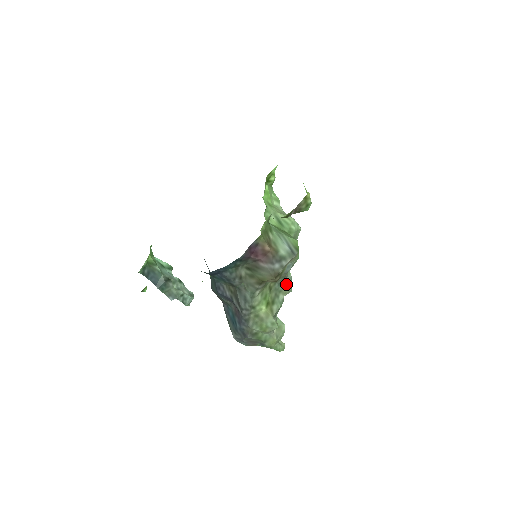
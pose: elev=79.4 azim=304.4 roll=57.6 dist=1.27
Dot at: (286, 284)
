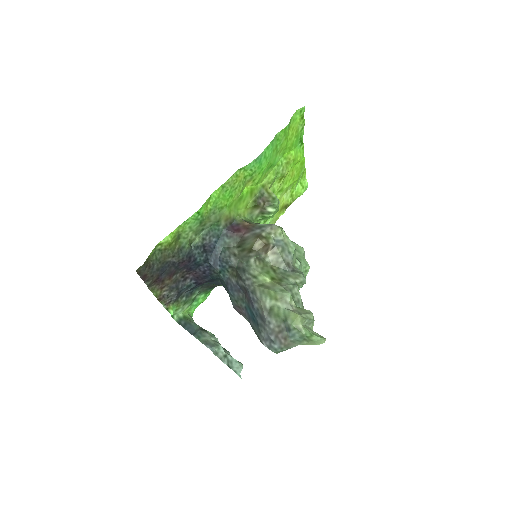
Dot at: (294, 272)
